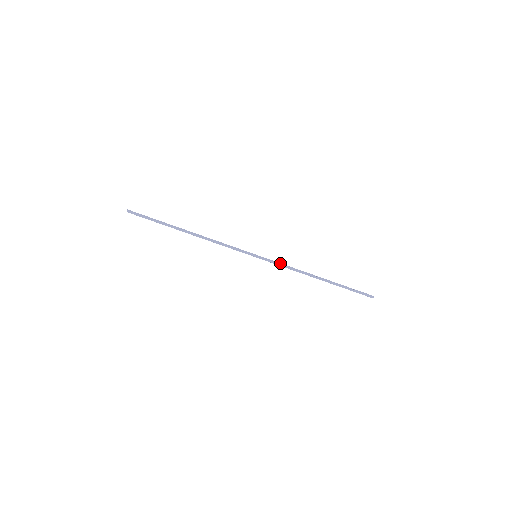
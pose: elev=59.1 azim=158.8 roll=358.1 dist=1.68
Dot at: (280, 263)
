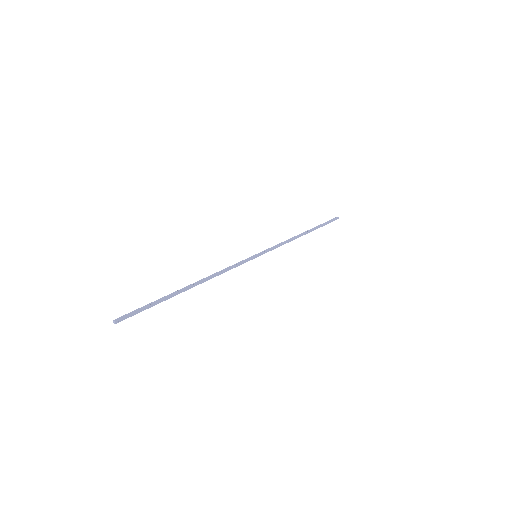
Dot at: (275, 246)
